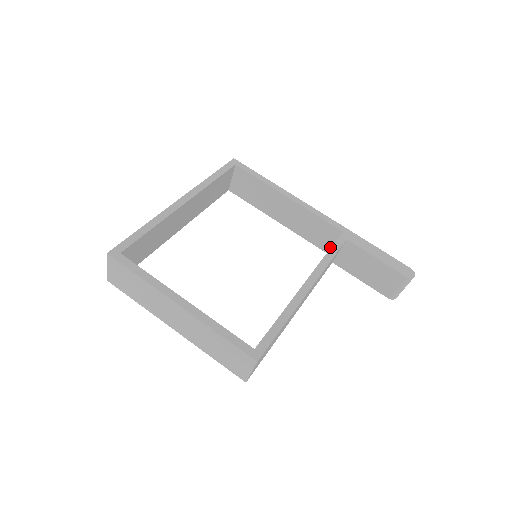
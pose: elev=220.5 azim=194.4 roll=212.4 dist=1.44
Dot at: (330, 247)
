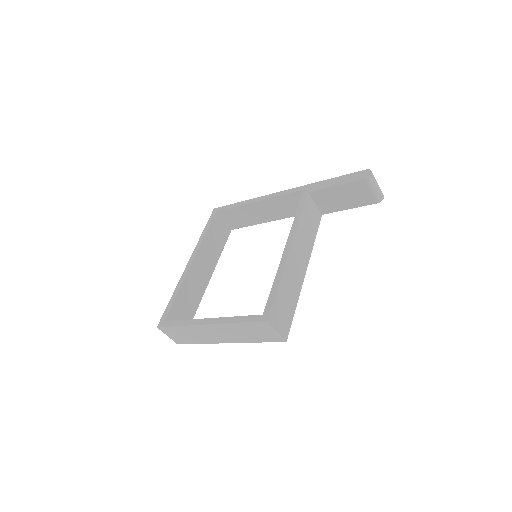
Dot at: occluded
